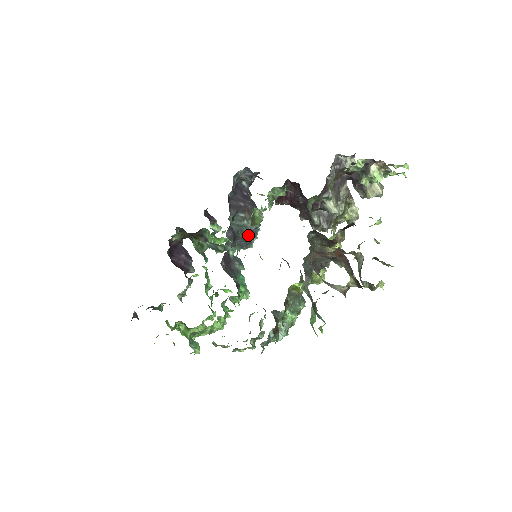
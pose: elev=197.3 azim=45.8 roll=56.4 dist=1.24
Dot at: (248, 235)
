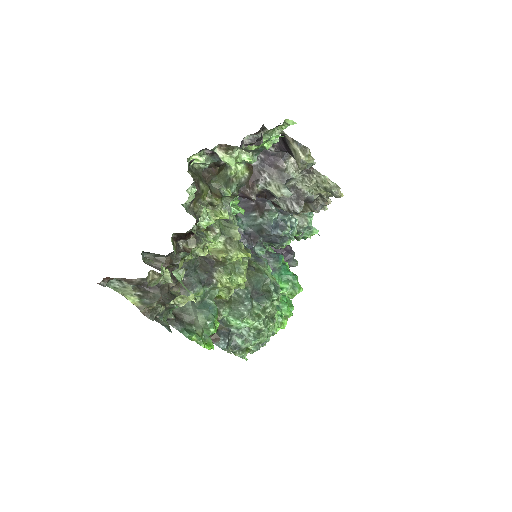
Dot at: (269, 232)
